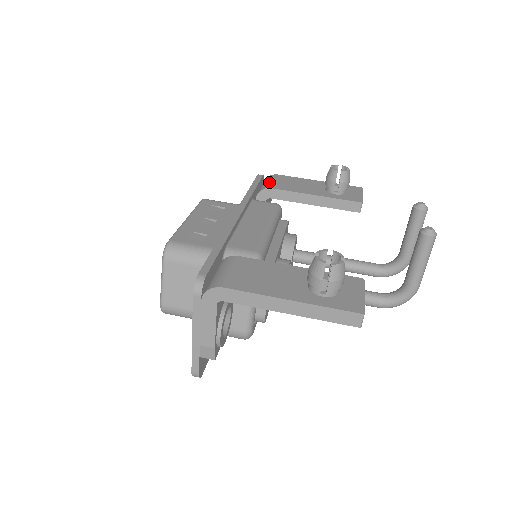
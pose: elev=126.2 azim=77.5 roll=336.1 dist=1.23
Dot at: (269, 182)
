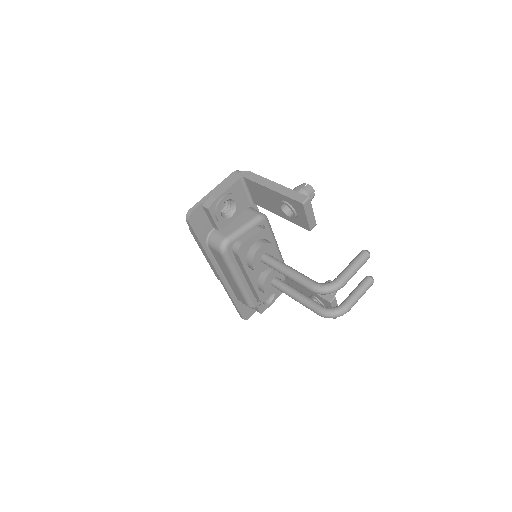
Dot at: occluded
